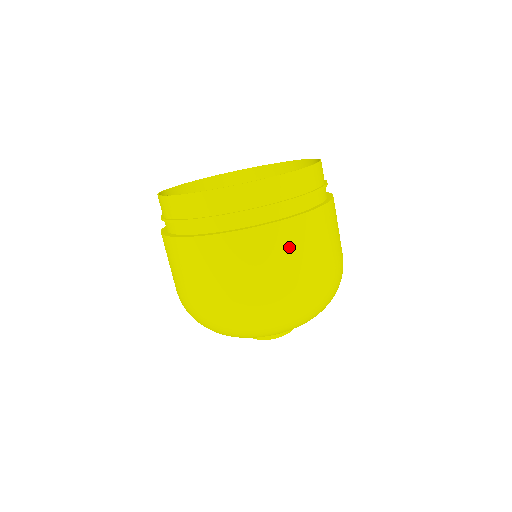
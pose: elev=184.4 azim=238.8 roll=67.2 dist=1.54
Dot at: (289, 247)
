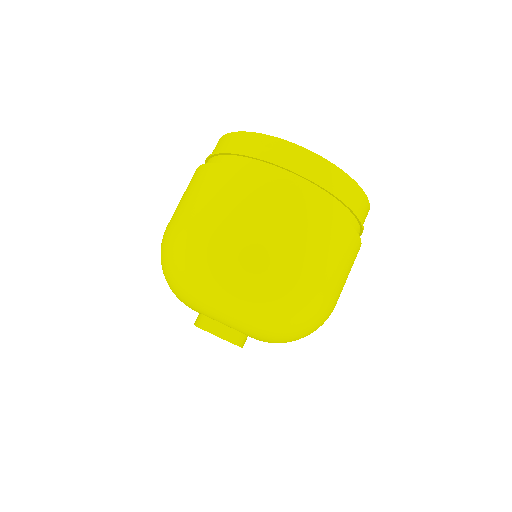
Dot at: (275, 210)
